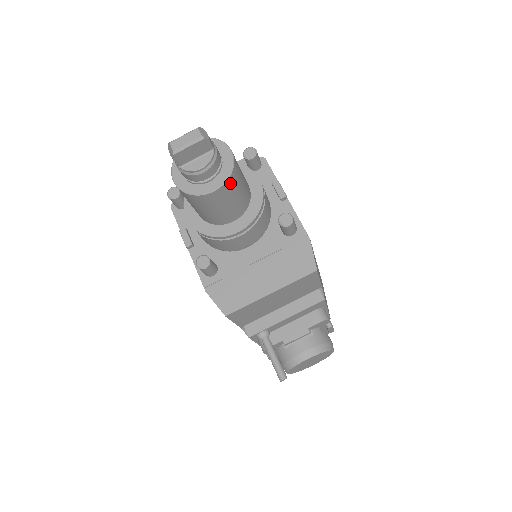
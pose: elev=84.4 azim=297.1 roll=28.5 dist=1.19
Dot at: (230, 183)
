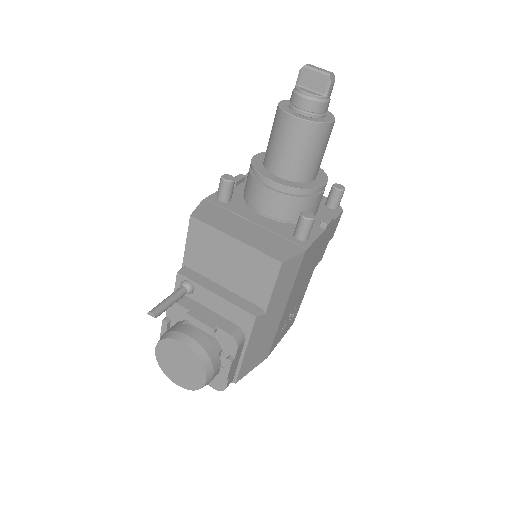
Dot at: (309, 129)
